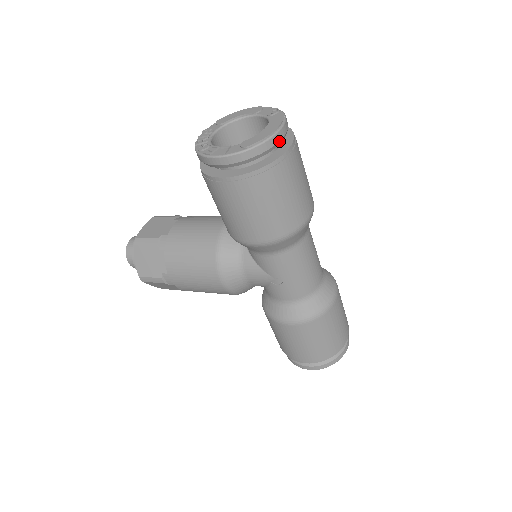
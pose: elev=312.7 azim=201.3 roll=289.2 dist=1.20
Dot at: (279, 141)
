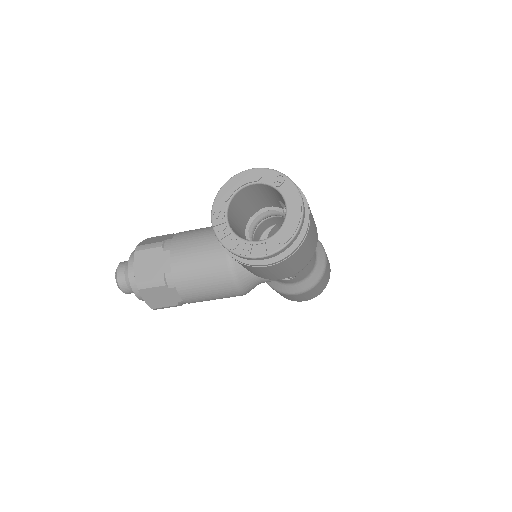
Dot at: occluded
